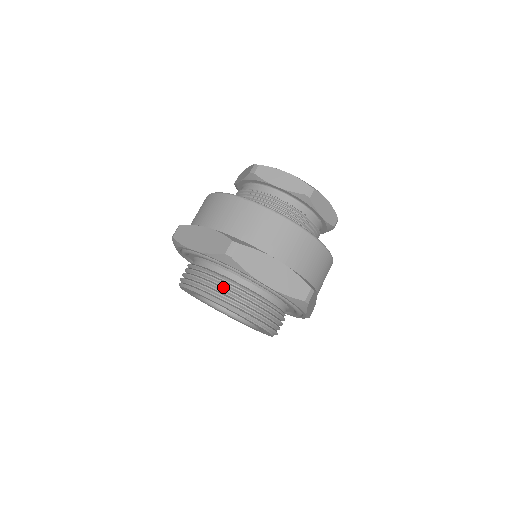
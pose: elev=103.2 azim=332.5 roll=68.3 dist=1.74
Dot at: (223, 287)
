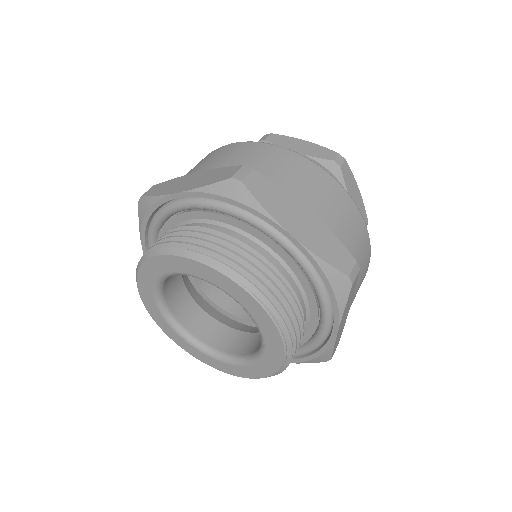
Dot at: (218, 244)
